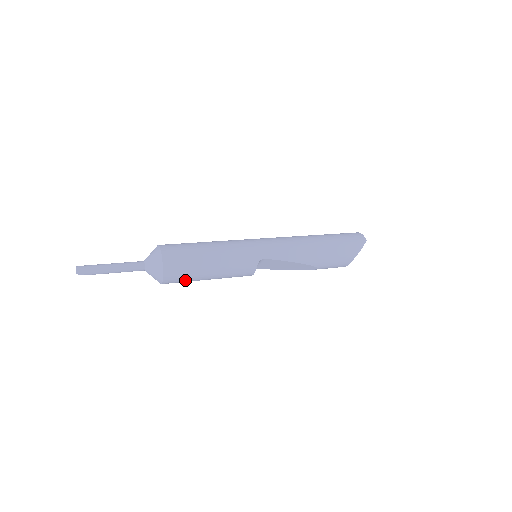
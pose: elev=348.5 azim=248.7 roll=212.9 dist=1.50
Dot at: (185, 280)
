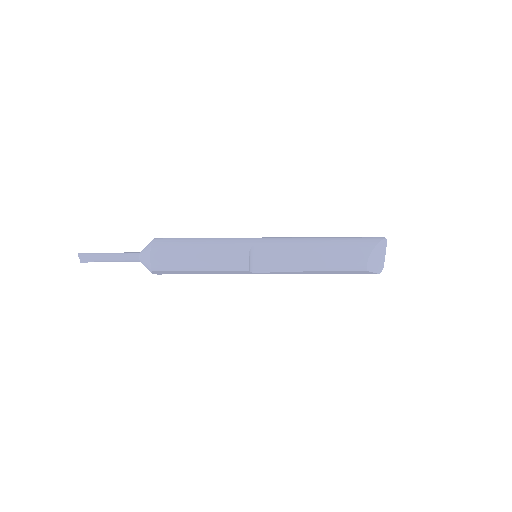
Dot at: (174, 264)
